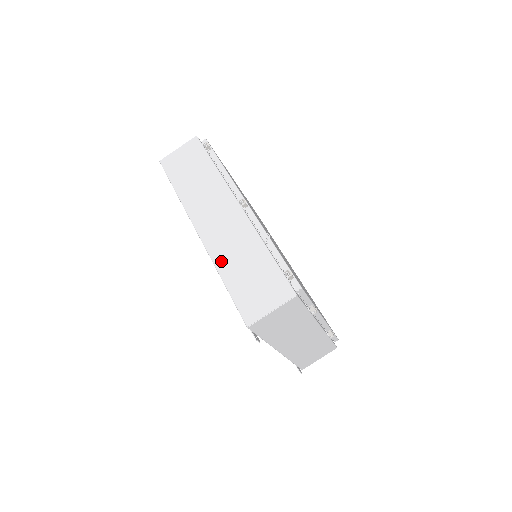
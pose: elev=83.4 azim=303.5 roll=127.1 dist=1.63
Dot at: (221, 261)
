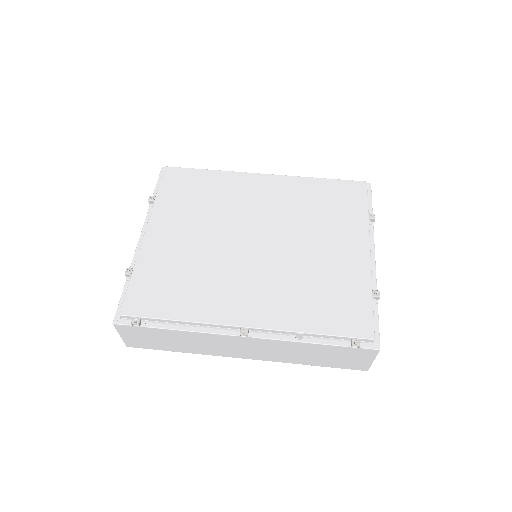
Dot at: (292, 361)
